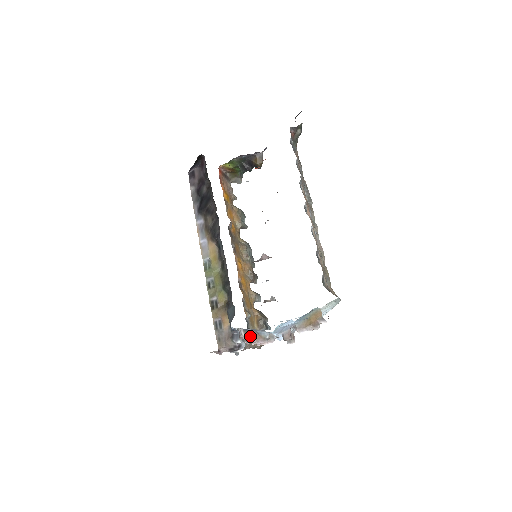
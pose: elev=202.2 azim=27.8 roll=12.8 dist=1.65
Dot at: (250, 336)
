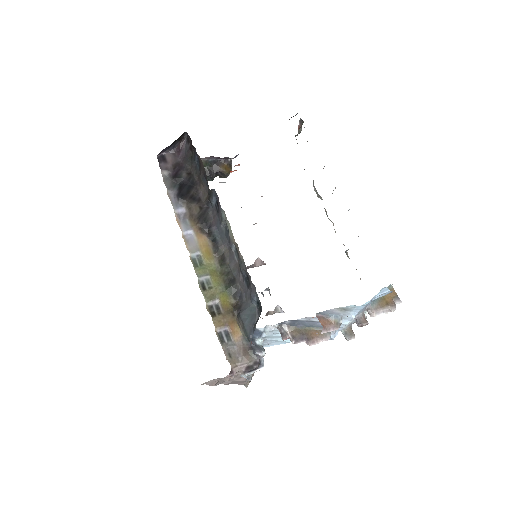
Dot at: (299, 332)
